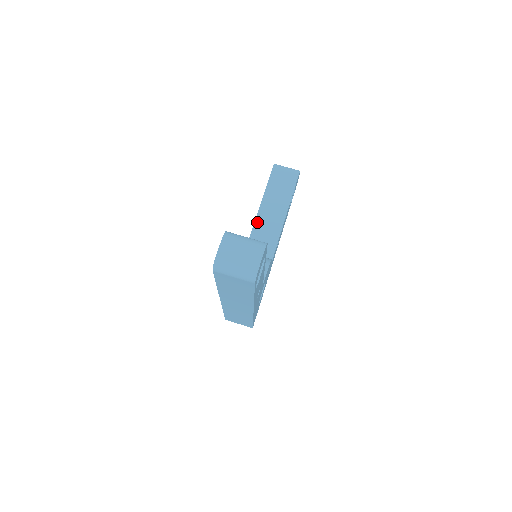
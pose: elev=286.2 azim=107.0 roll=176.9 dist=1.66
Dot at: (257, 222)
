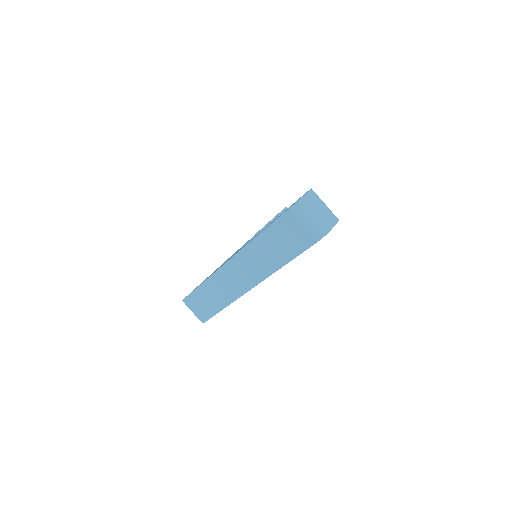
Dot at: occluded
